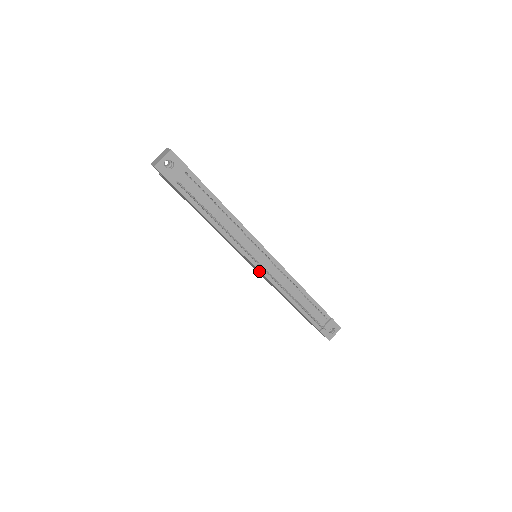
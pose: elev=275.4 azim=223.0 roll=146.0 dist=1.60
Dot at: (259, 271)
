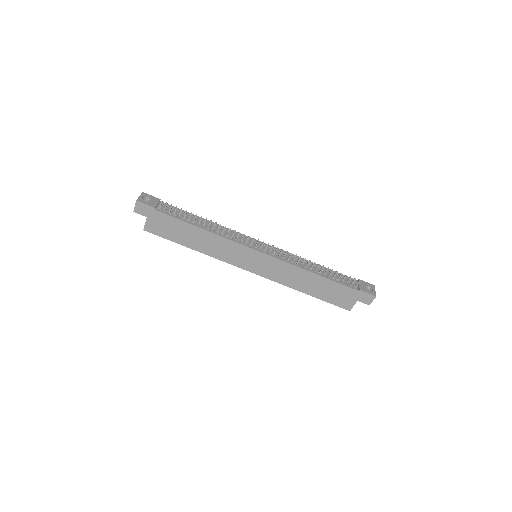
Dot at: (265, 255)
